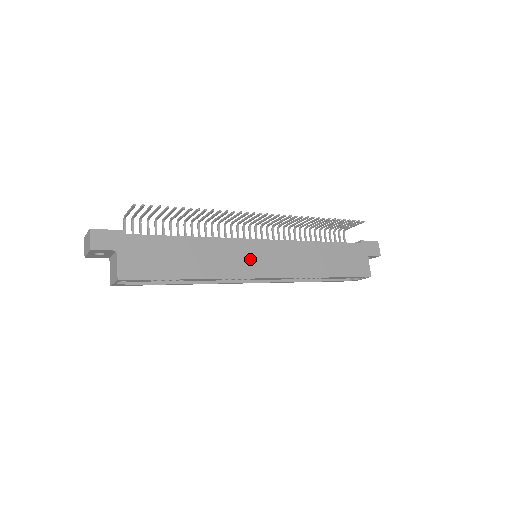
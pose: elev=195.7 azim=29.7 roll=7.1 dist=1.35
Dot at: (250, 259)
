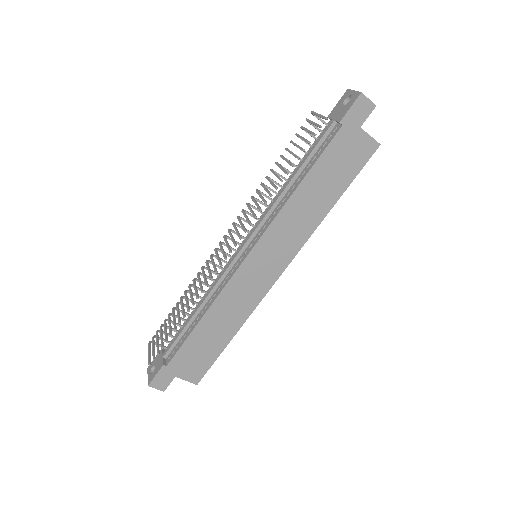
Dot at: (255, 278)
